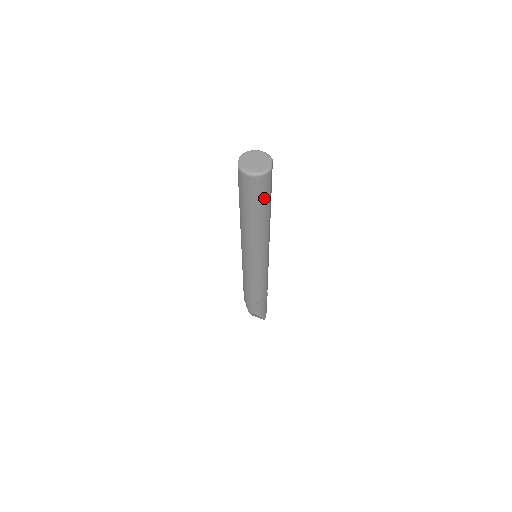
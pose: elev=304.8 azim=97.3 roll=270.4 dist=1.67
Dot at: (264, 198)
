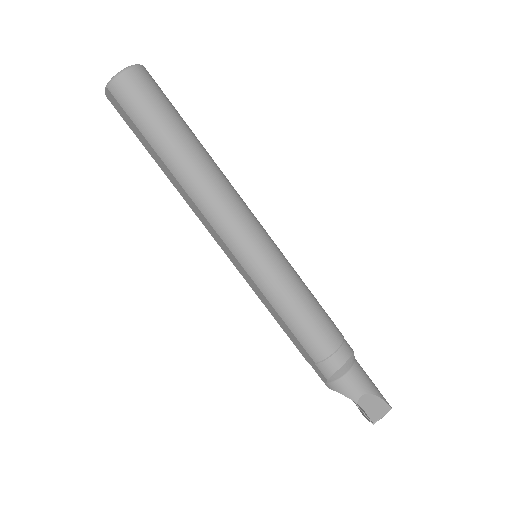
Dot at: (169, 105)
